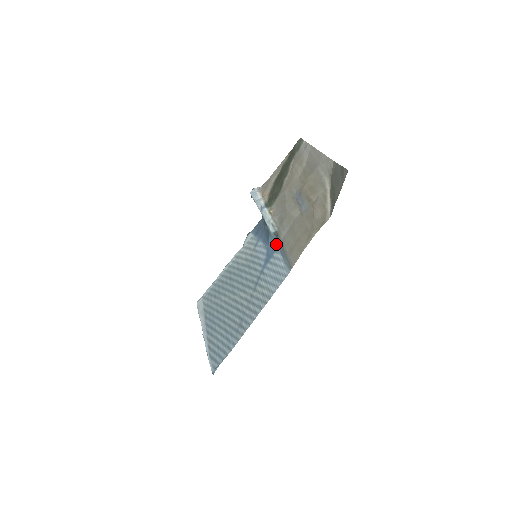
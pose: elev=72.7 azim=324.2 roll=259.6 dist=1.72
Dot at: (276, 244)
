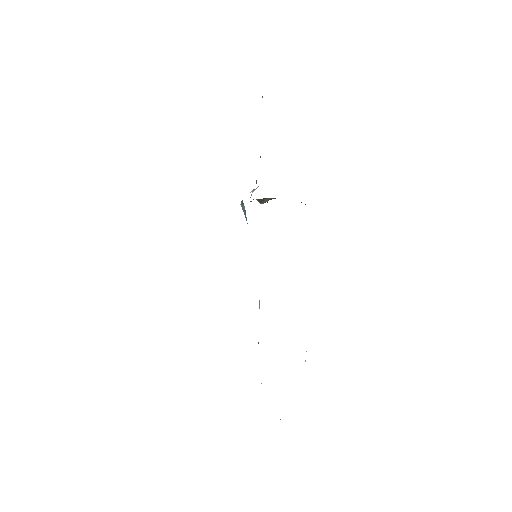
Dot at: occluded
